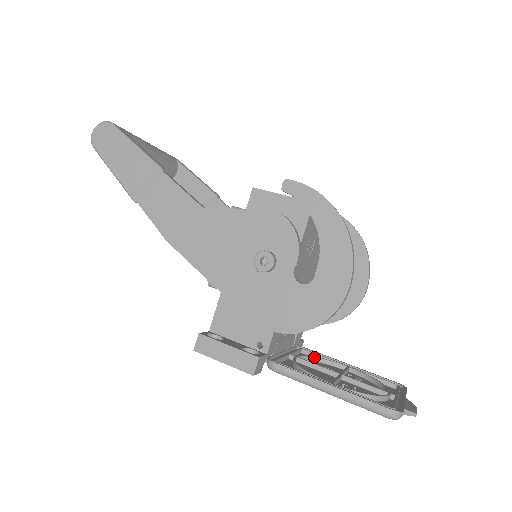
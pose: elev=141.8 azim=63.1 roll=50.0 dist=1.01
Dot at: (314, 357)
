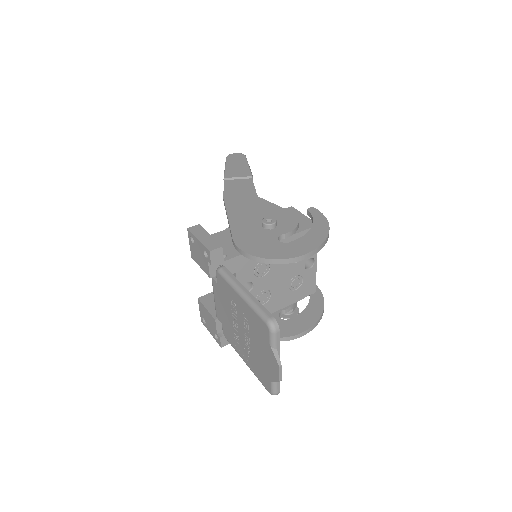
Dot at: occluded
